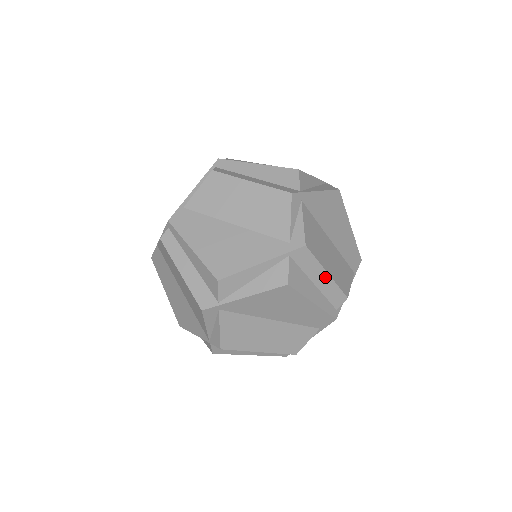
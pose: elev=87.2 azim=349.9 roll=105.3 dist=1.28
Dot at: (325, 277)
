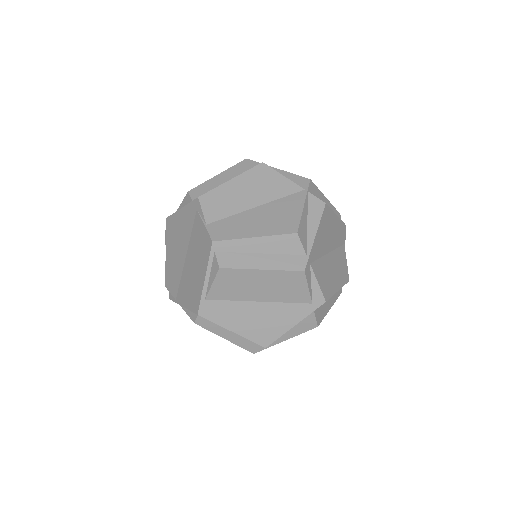
Dot at: occluded
